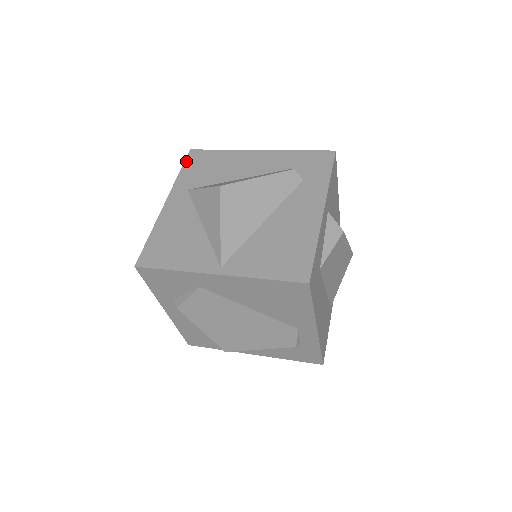
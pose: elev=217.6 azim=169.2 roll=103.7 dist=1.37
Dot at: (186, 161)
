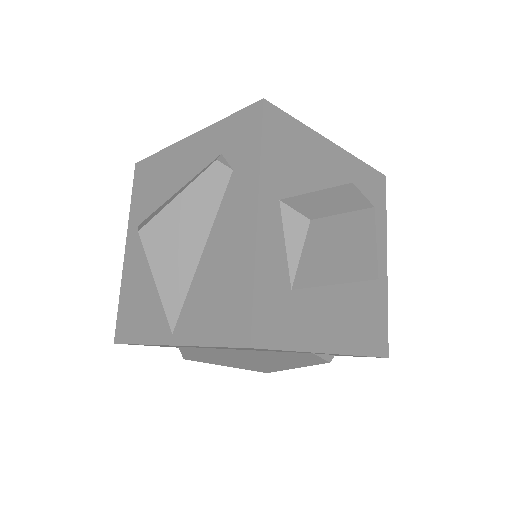
Dot at: (134, 183)
